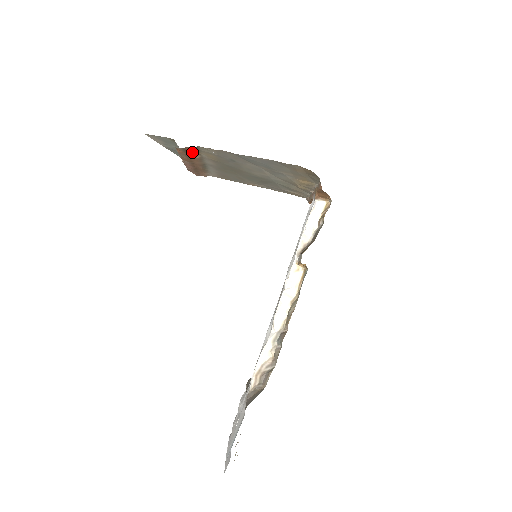
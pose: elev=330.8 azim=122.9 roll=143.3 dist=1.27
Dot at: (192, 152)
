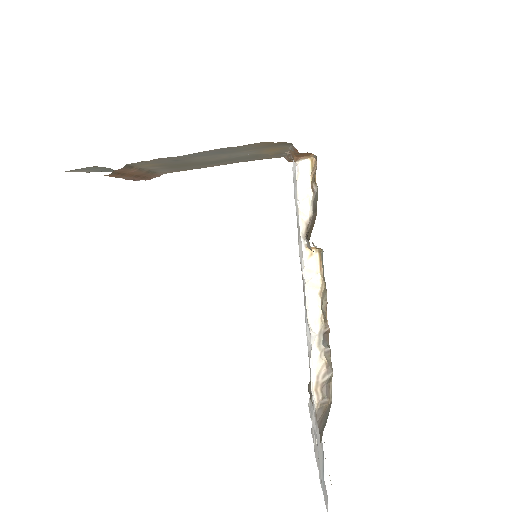
Dot at: (125, 170)
